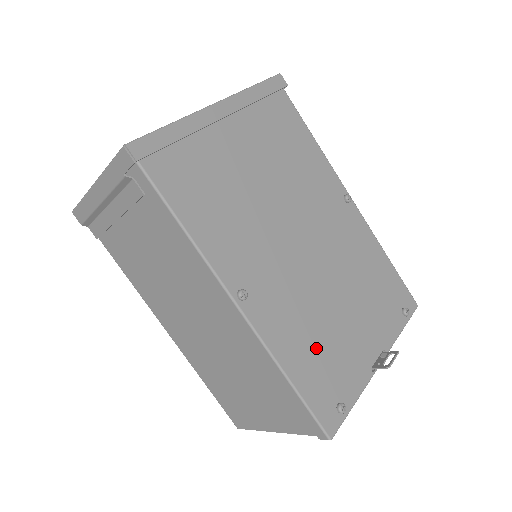
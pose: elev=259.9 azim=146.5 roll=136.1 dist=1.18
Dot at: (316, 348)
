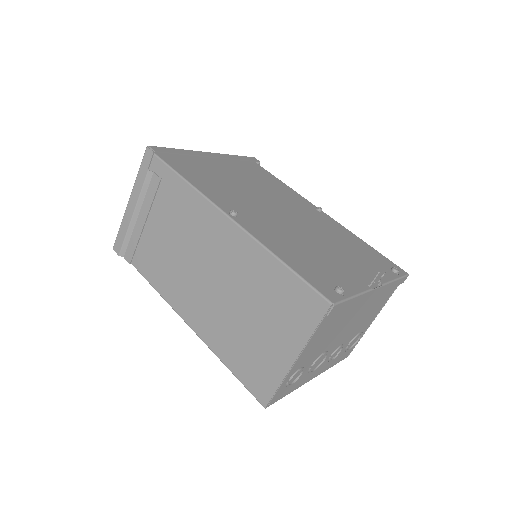
Dot at: (306, 256)
